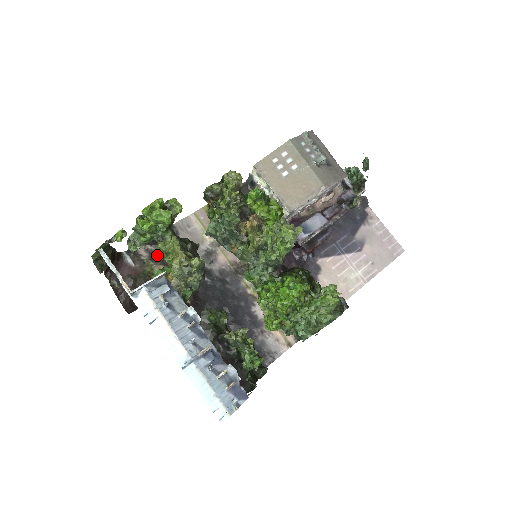
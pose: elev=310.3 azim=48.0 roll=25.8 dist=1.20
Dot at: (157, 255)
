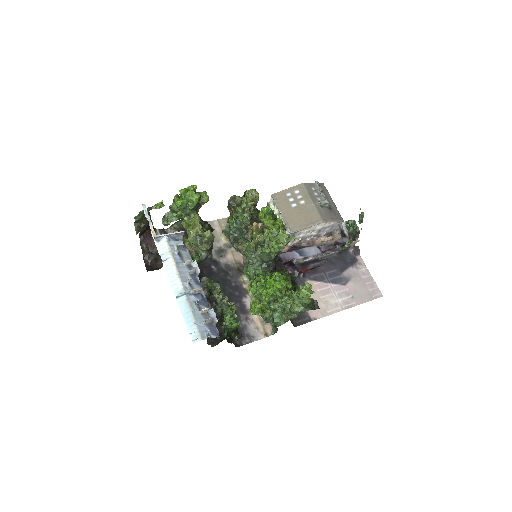
Dot at: occluded
